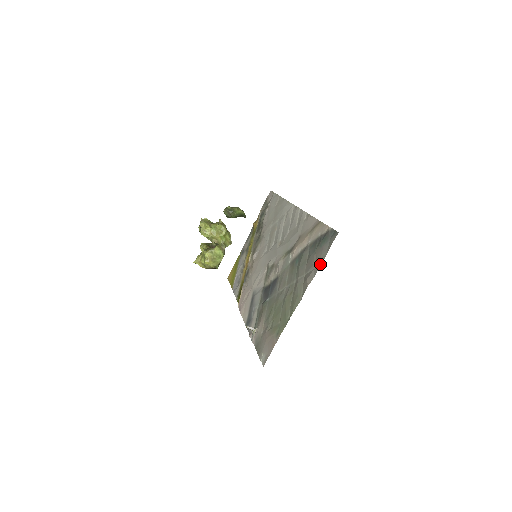
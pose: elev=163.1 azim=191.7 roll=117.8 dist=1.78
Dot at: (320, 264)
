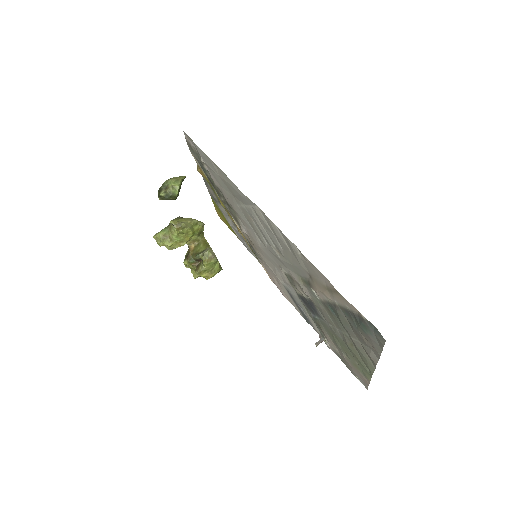
Dot at: (379, 355)
